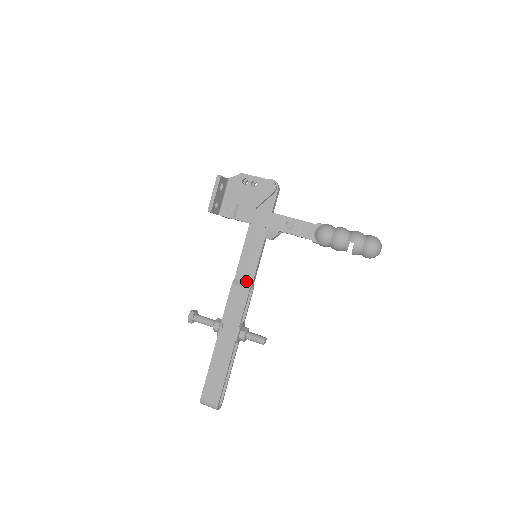
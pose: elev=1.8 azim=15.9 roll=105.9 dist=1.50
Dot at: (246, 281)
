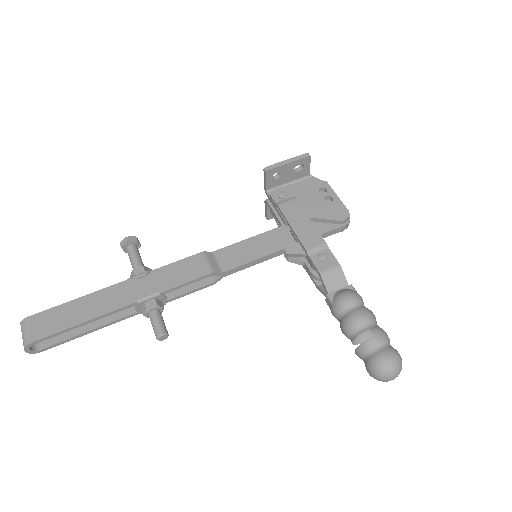
Dot at: (219, 265)
